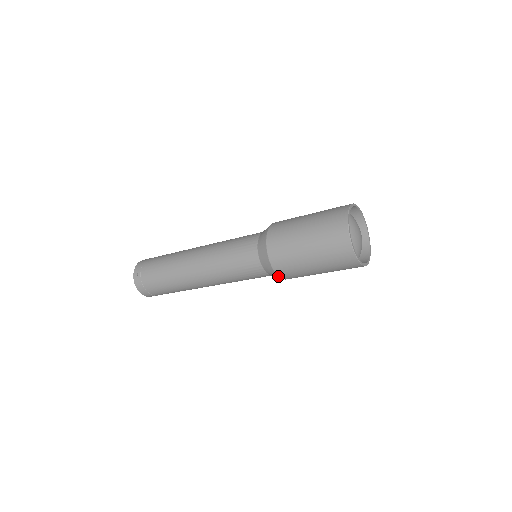
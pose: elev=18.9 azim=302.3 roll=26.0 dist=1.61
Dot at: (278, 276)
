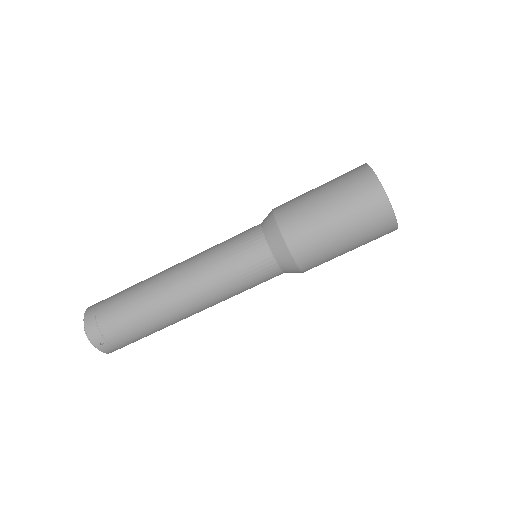
Dot at: (280, 231)
